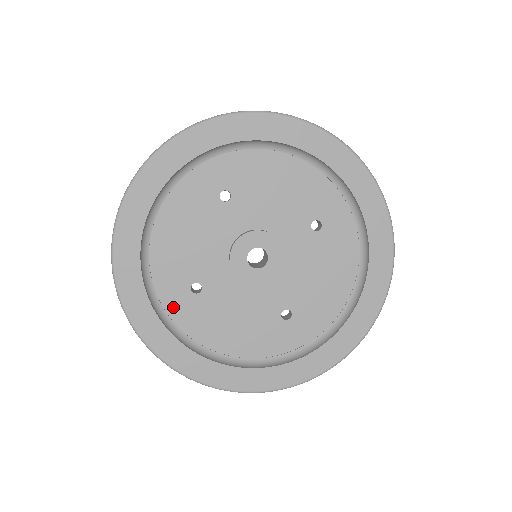
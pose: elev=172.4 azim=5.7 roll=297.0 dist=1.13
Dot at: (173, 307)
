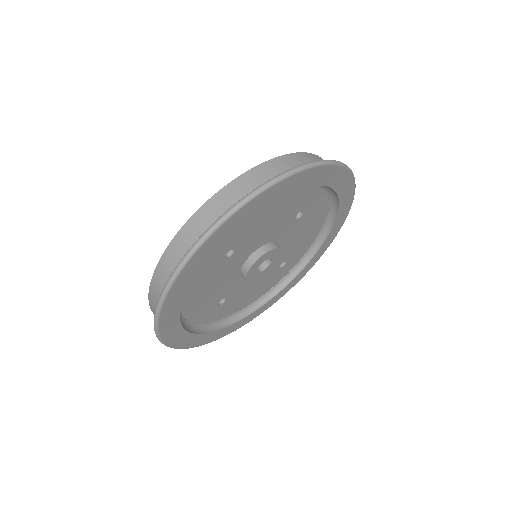
Dot at: (209, 319)
